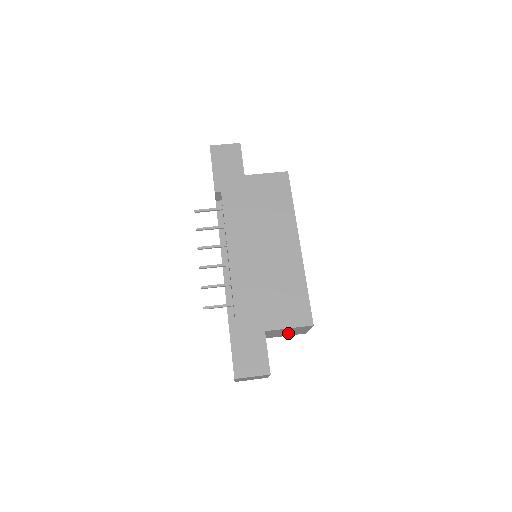
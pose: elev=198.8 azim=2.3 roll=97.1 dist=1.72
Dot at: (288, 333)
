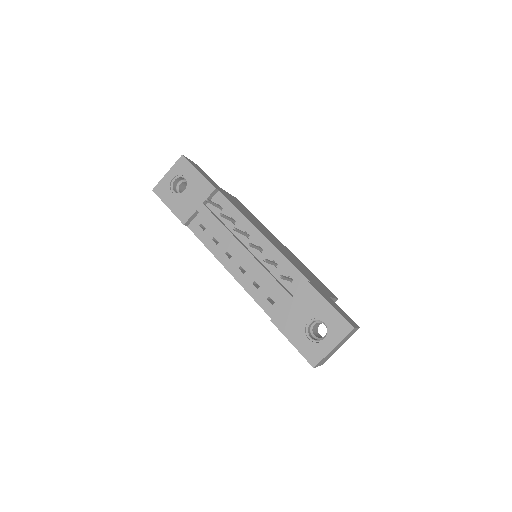
Dot at: occluded
